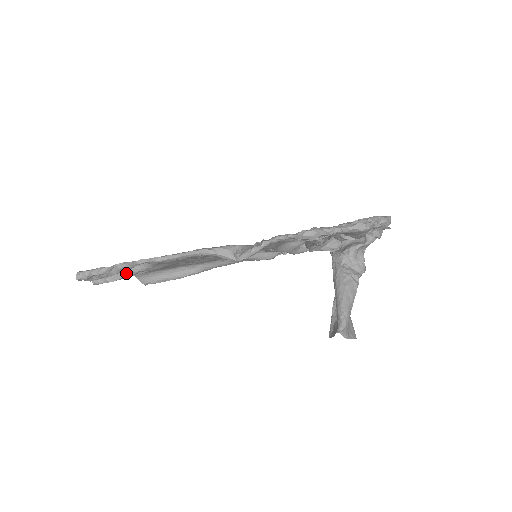
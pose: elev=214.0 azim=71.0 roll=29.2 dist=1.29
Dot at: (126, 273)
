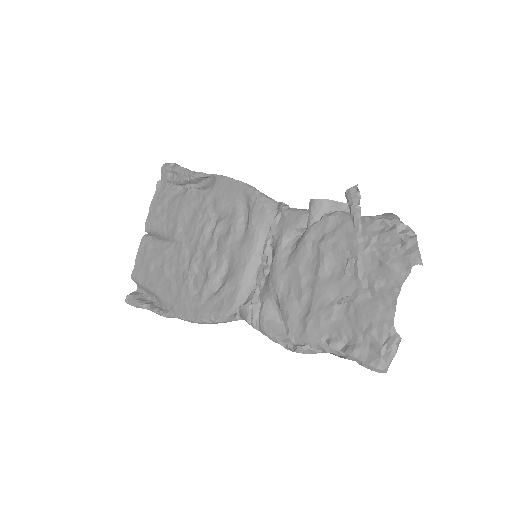
Dot at: occluded
